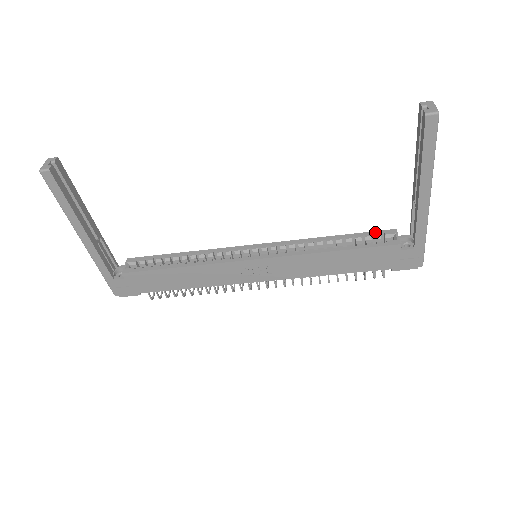
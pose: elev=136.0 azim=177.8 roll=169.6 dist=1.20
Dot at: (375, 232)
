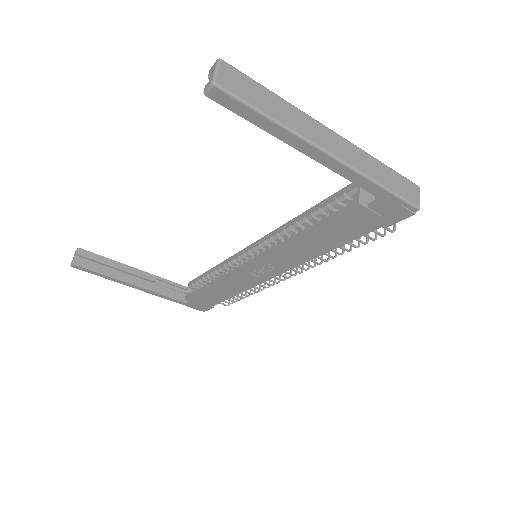
Dot at: (339, 192)
